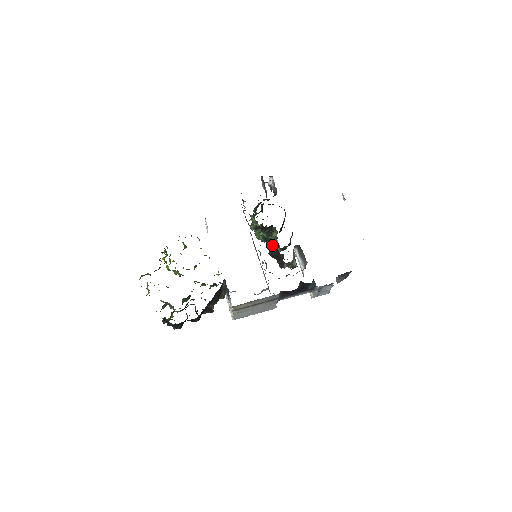
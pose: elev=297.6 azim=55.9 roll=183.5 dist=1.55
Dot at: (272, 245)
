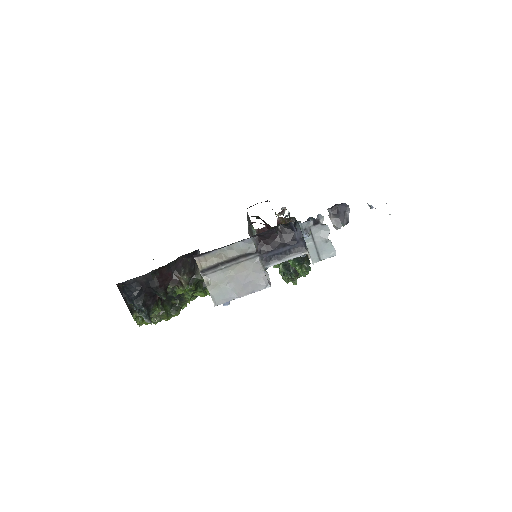
Dot at: occluded
